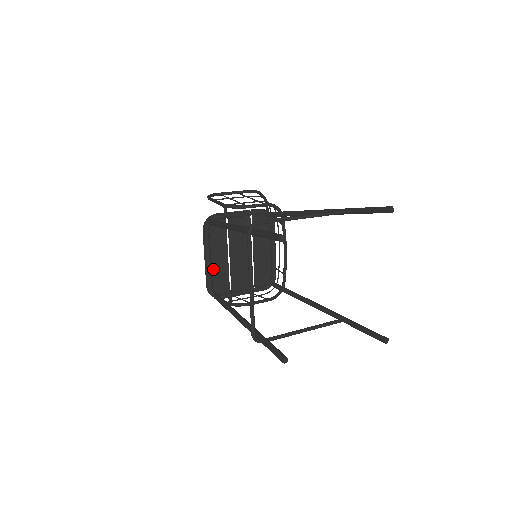
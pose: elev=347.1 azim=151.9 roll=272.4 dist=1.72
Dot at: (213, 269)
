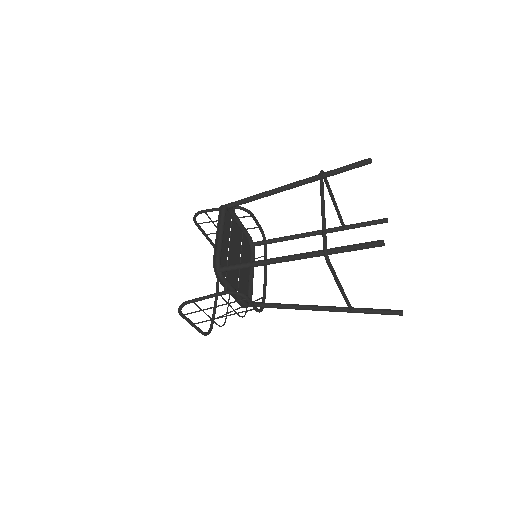
Dot at: occluded
